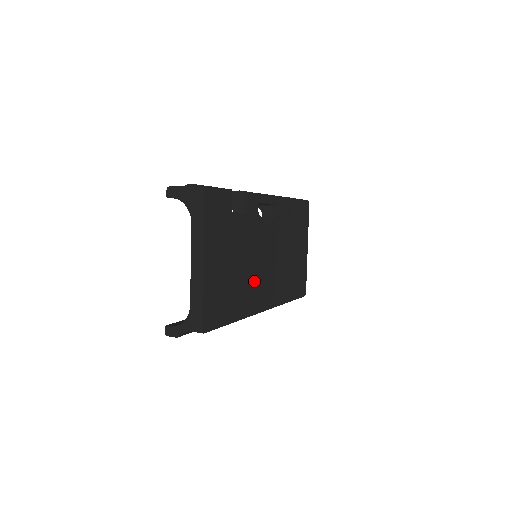
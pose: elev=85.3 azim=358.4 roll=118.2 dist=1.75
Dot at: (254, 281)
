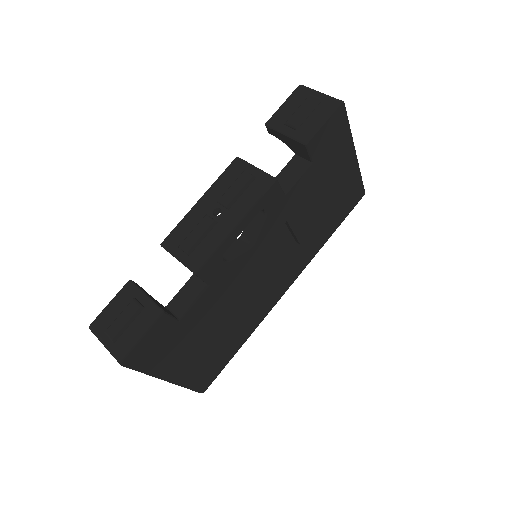
Dot at: (255, 301)
